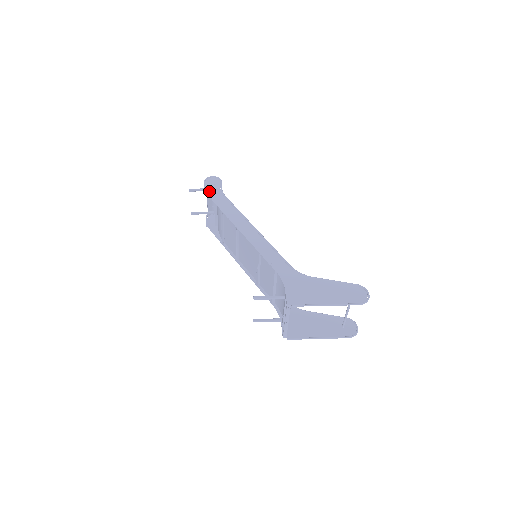
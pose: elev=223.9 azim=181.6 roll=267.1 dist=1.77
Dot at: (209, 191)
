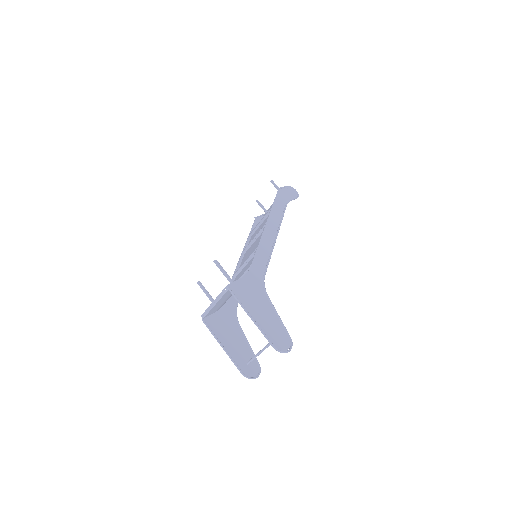
Dot at: (281, 192)
